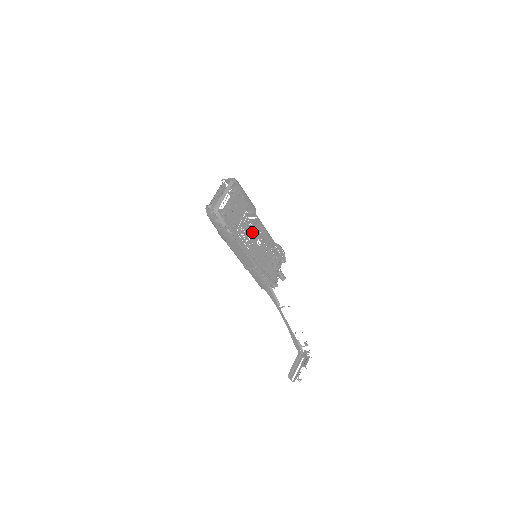
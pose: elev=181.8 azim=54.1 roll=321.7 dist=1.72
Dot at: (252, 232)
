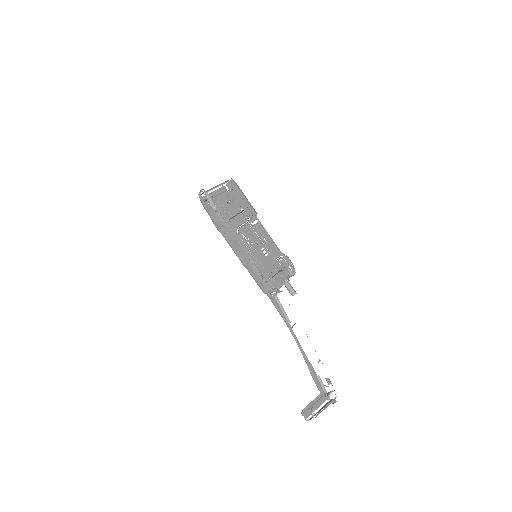
Dot at: (256, 240)
